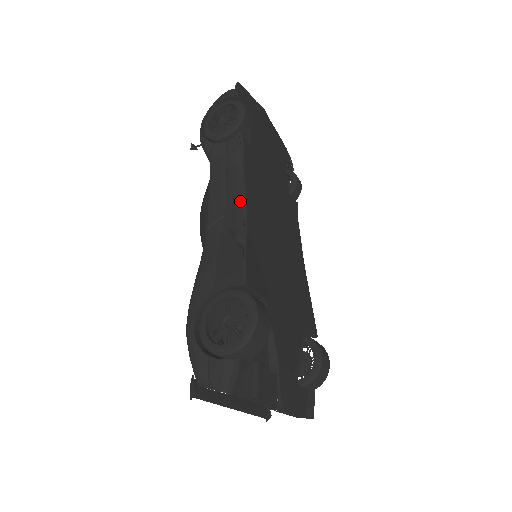
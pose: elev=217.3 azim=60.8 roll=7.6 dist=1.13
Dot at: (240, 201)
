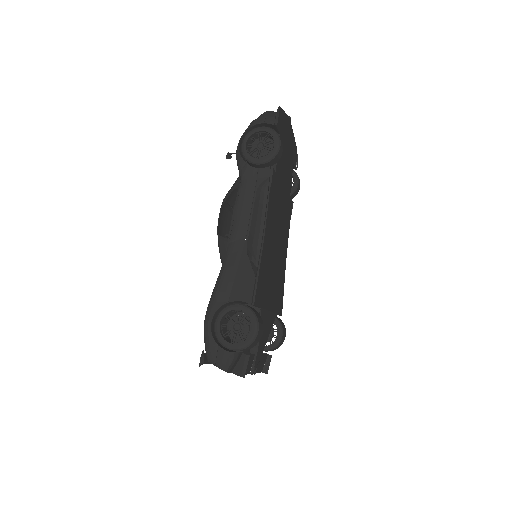
Dot at: (259, 225)
